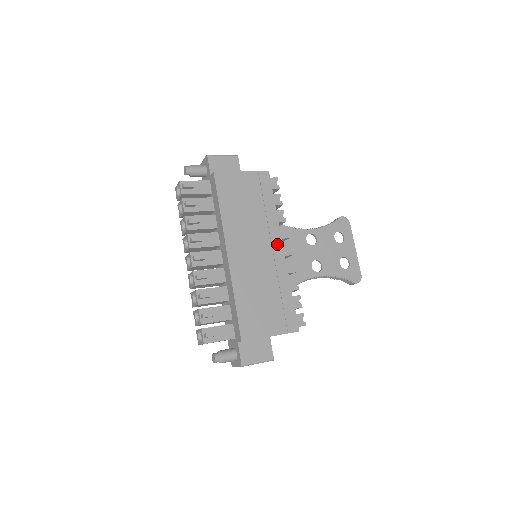
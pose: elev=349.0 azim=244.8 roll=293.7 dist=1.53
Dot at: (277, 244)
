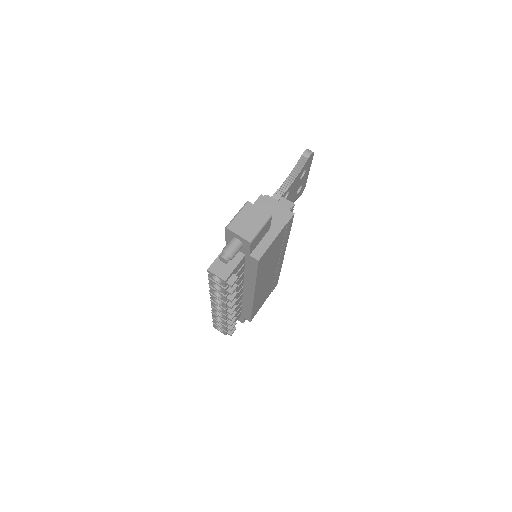
Dot at: (282, 256)
